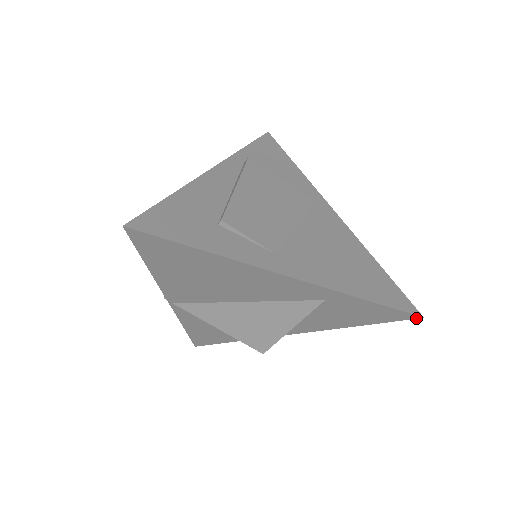
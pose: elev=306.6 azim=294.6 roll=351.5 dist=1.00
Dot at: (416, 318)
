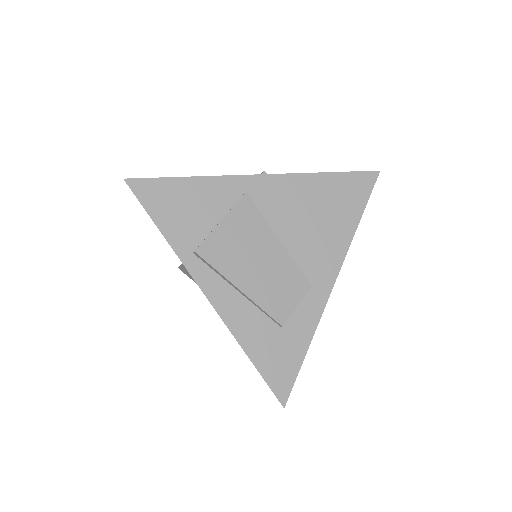
Dot at: (375, 175)
